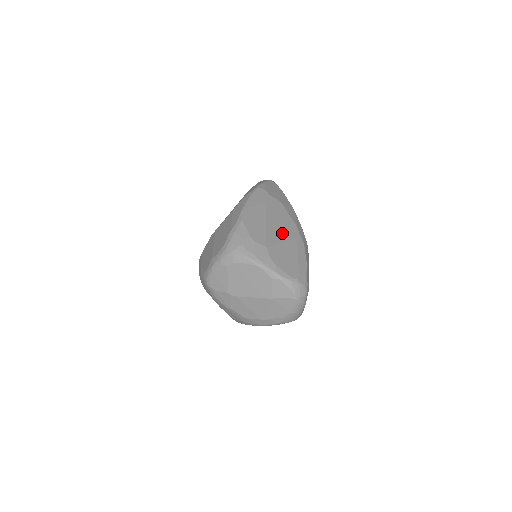
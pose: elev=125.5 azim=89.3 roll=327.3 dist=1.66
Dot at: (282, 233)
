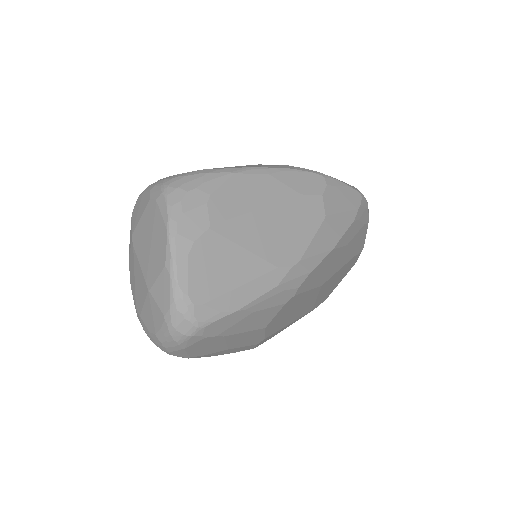
Dot at: (264, 241)
